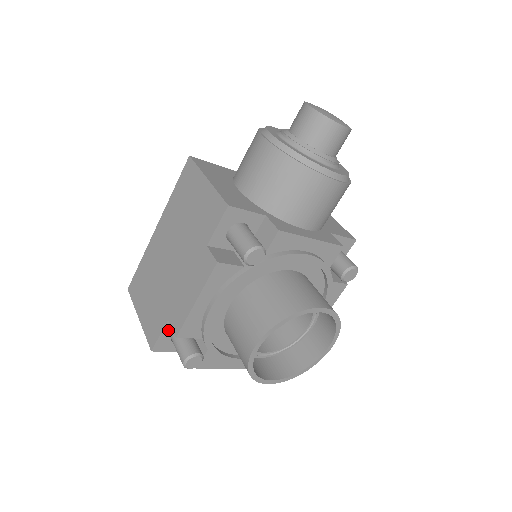
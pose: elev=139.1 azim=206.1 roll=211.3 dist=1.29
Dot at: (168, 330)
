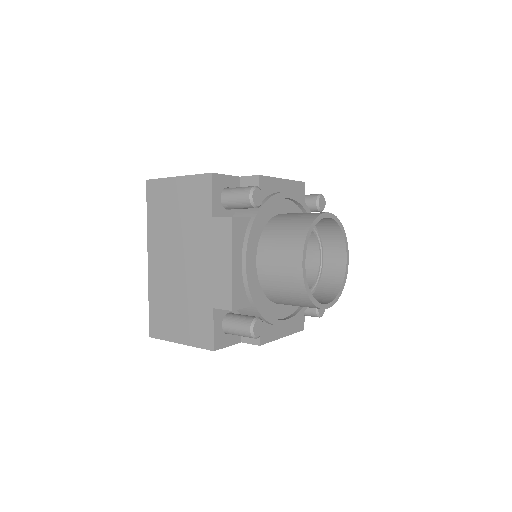
Dot at: (231, 182)
